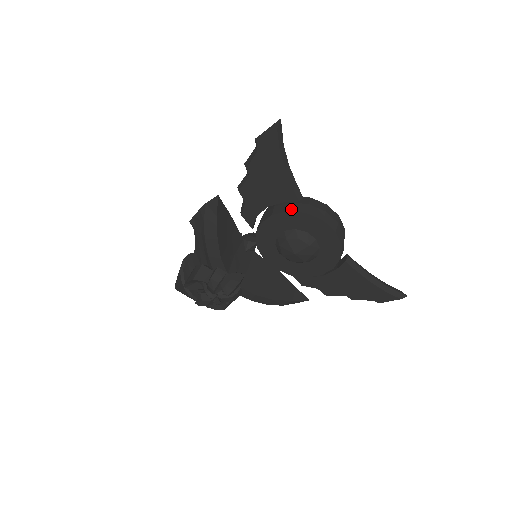
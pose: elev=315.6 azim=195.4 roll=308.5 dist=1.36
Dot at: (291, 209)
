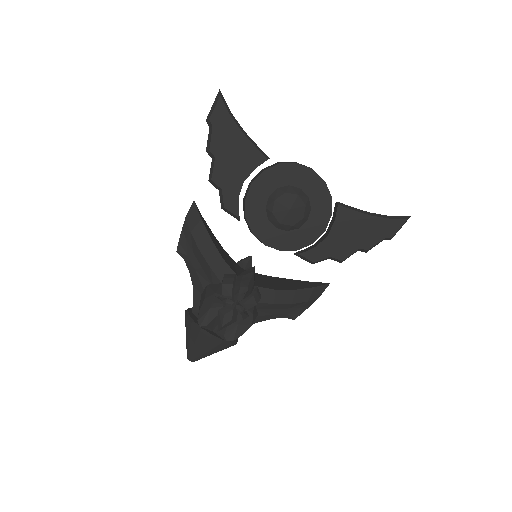
Dot at: (265, 169)
